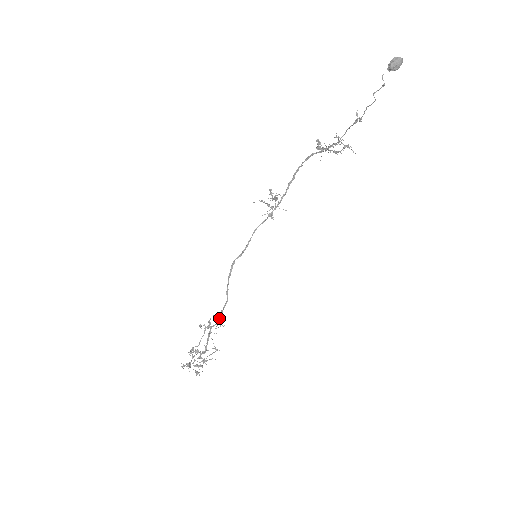
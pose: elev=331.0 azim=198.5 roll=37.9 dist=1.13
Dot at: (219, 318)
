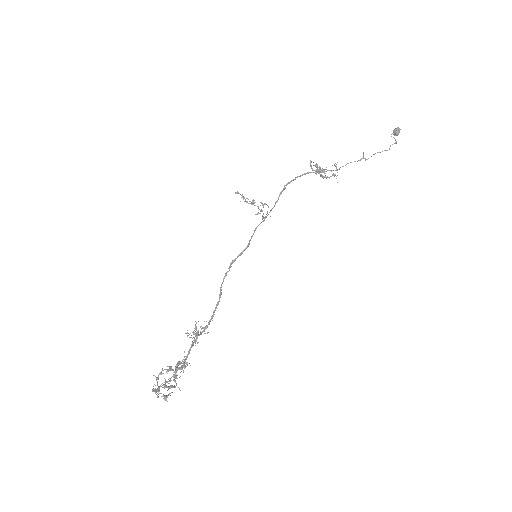
Dot at: (209, 323)
